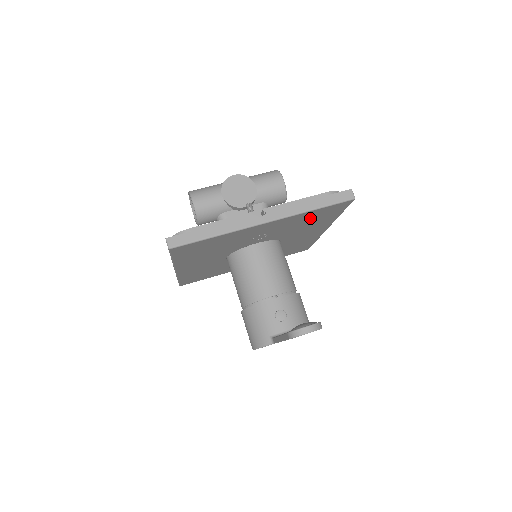
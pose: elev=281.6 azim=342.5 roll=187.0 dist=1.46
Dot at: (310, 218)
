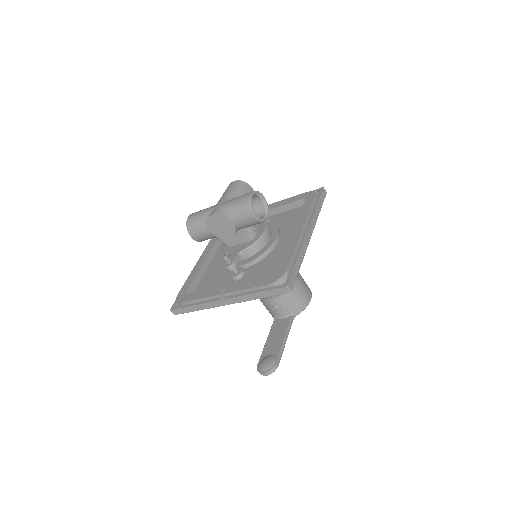
Dot at: occluded
